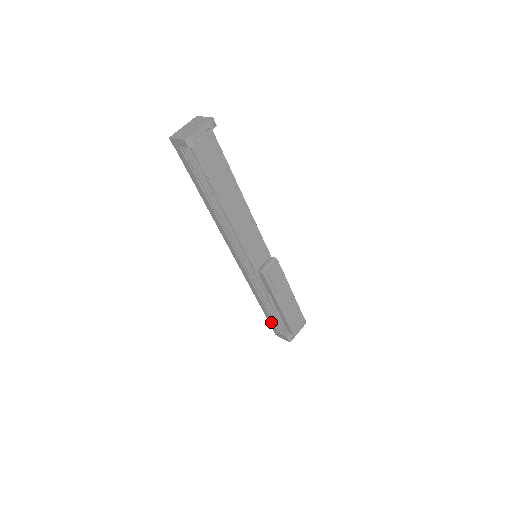
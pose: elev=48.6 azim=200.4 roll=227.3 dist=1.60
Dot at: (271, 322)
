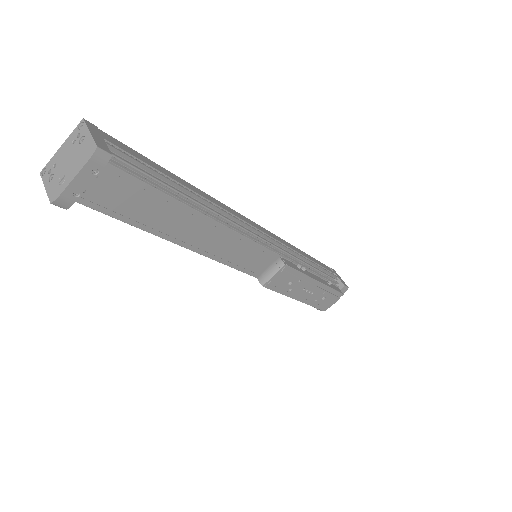
Dot at: occluded
